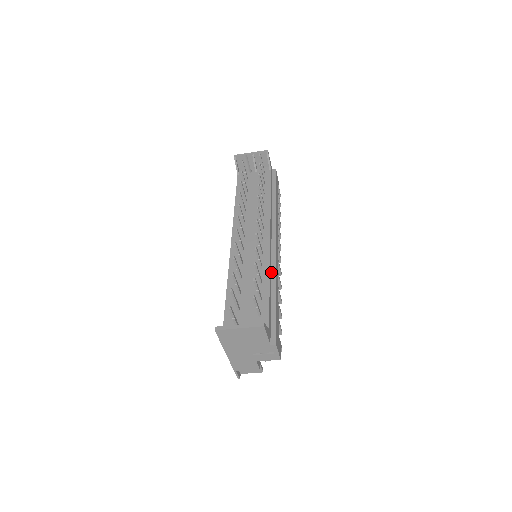
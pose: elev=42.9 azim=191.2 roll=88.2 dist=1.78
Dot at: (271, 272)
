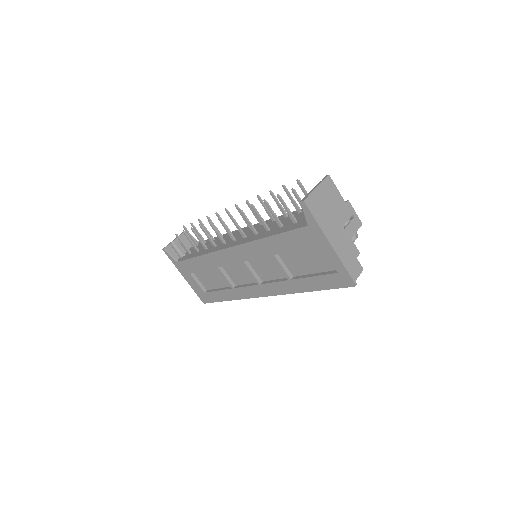
Dot at: occluded
